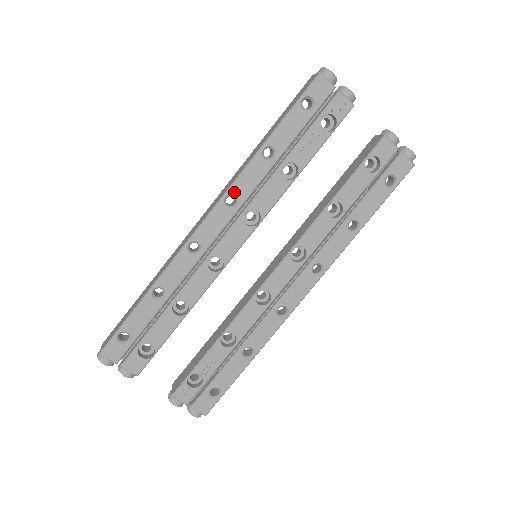
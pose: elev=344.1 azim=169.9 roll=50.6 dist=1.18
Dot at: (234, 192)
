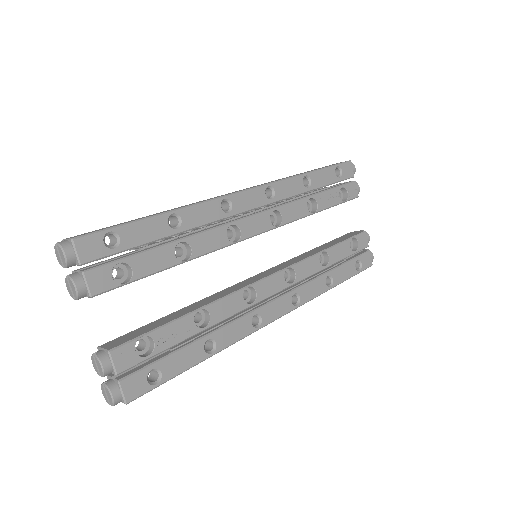
Dot at: (275, 188)
